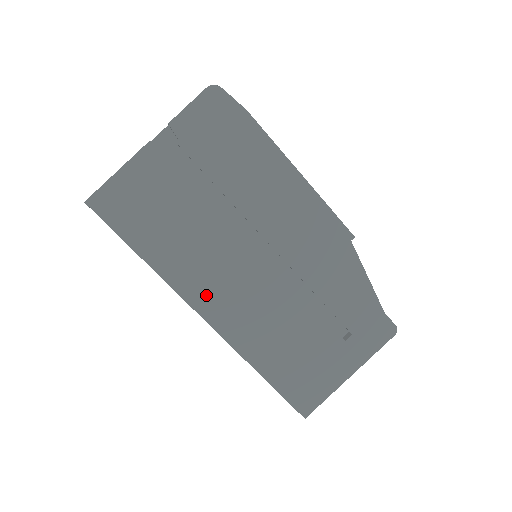
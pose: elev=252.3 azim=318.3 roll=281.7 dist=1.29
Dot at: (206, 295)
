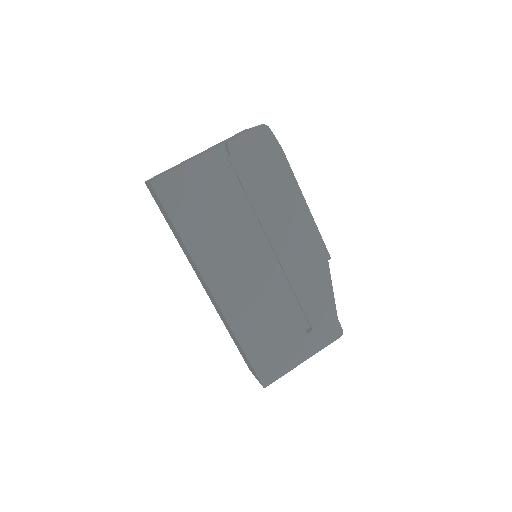
Dot at: (219, 276)
